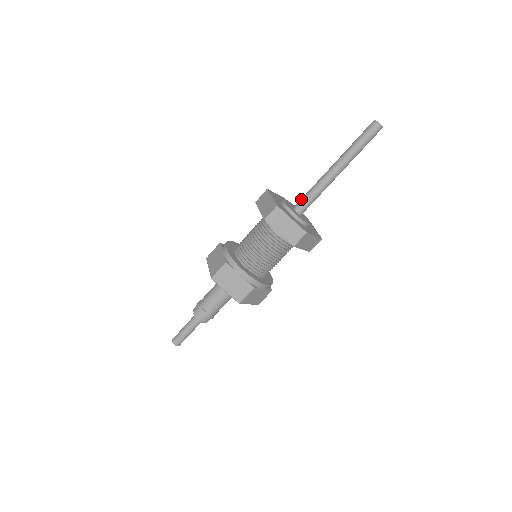
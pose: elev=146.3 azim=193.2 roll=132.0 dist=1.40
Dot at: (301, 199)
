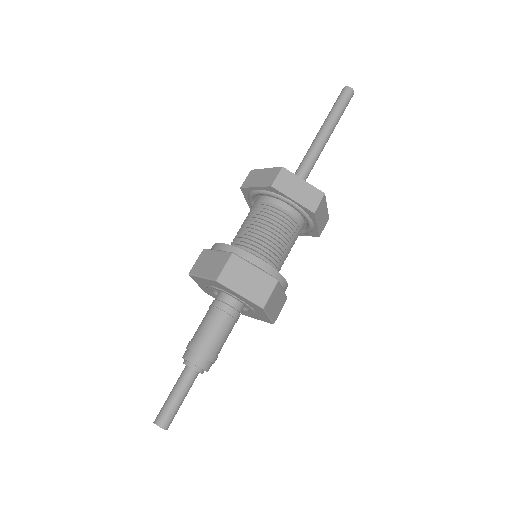
Dot at: occluded
